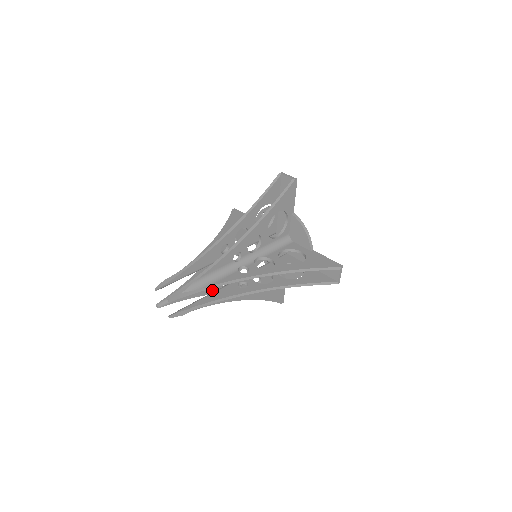
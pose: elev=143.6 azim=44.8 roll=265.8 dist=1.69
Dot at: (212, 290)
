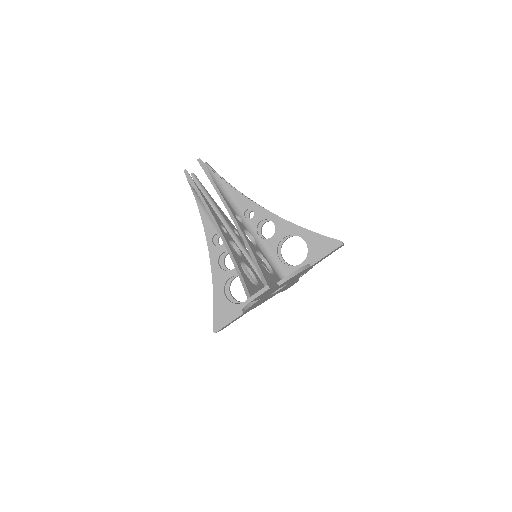
Dot at: occluded
